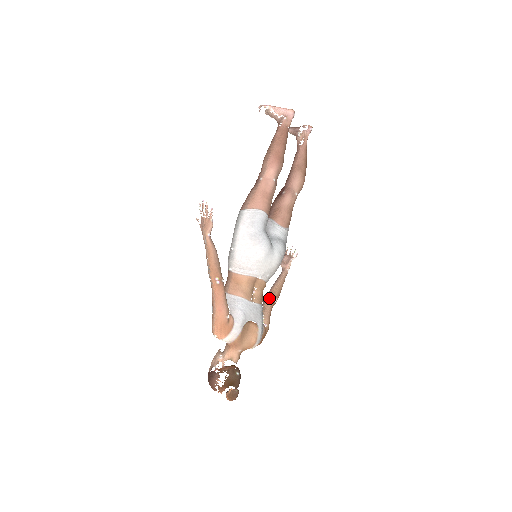
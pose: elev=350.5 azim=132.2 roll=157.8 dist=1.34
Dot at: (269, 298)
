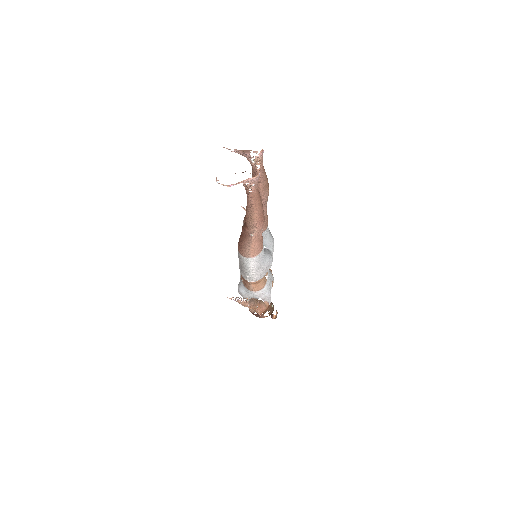
Dot at: occluded
